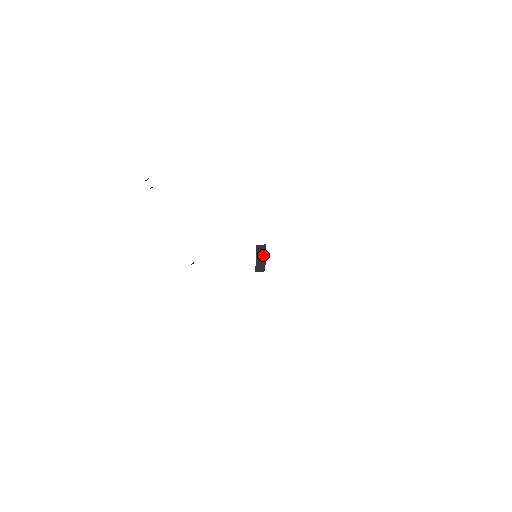
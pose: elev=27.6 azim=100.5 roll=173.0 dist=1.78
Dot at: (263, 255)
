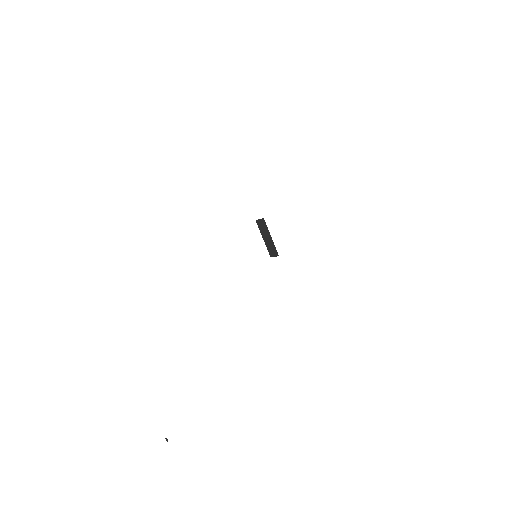
Dot at: (267, 235)
